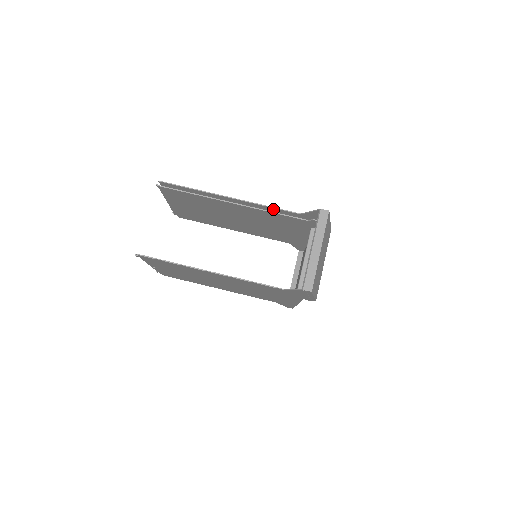
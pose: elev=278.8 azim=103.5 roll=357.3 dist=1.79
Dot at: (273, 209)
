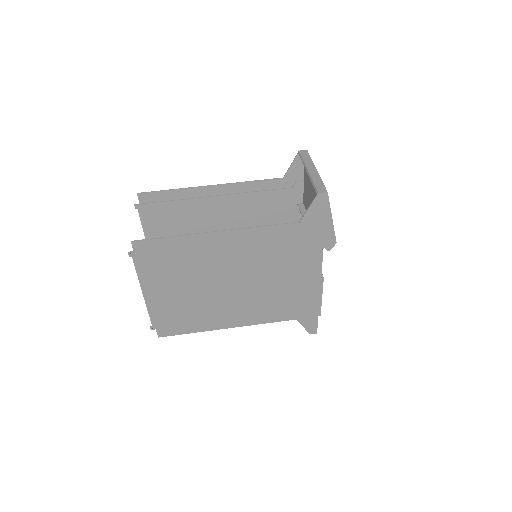
Dot at: (256, 184)
